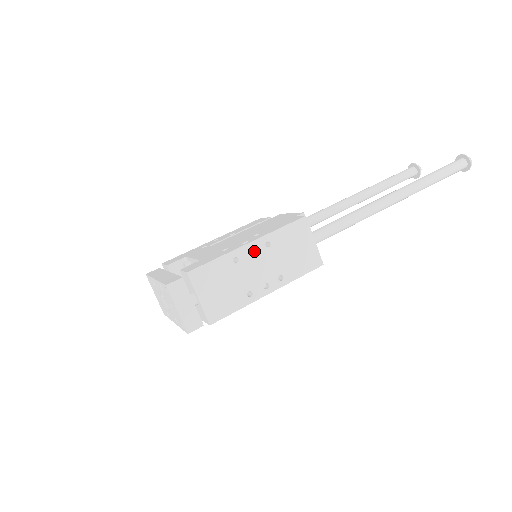
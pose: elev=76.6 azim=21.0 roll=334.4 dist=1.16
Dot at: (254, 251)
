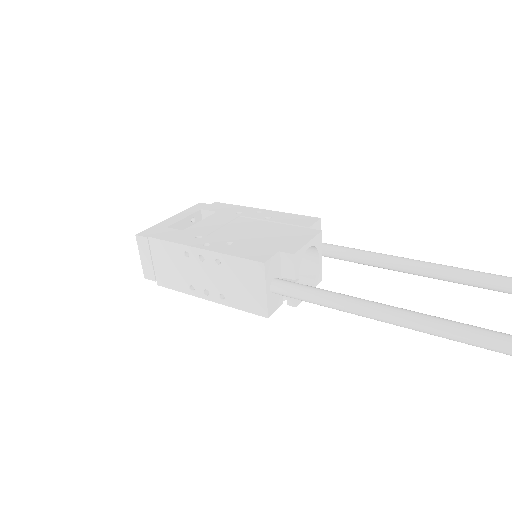
Dot at: (207, 258)
